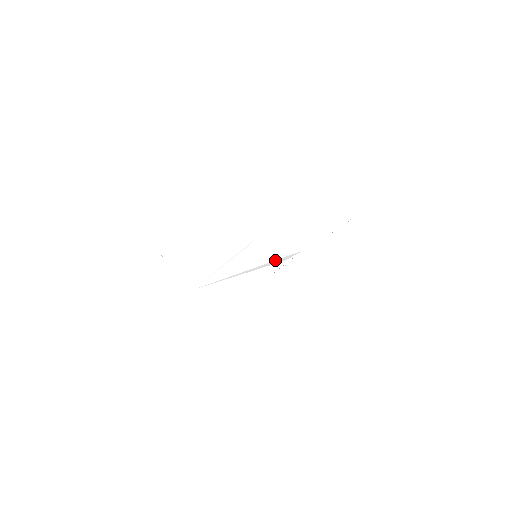
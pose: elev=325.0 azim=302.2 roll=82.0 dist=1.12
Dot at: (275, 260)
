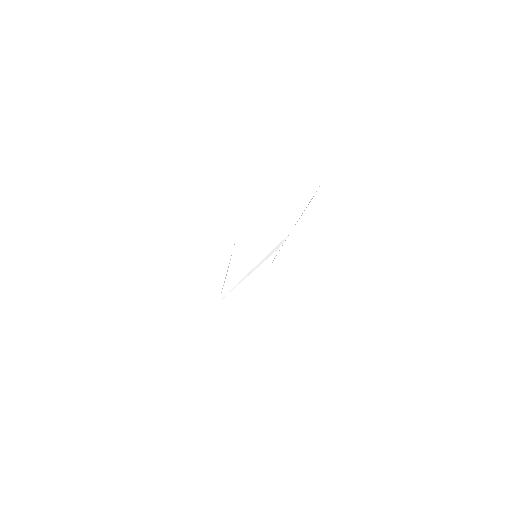
Dot at: (271, 251)
